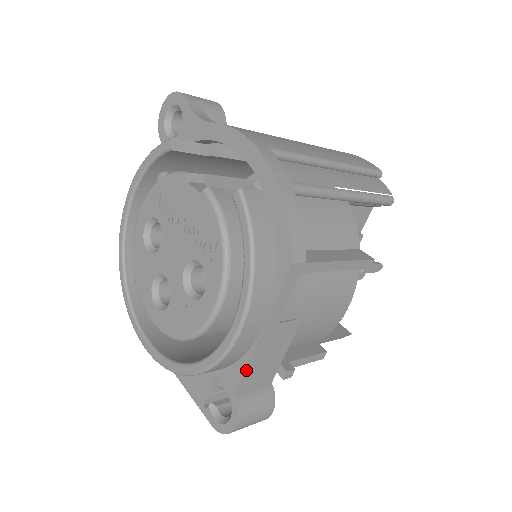
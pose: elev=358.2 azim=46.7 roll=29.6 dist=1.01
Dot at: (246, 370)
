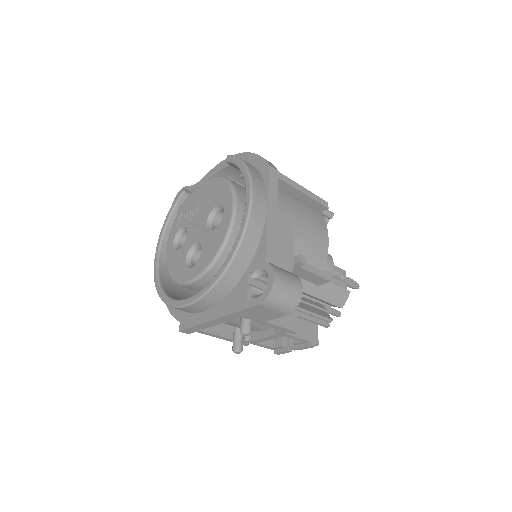
Dot at: (267, 241)
